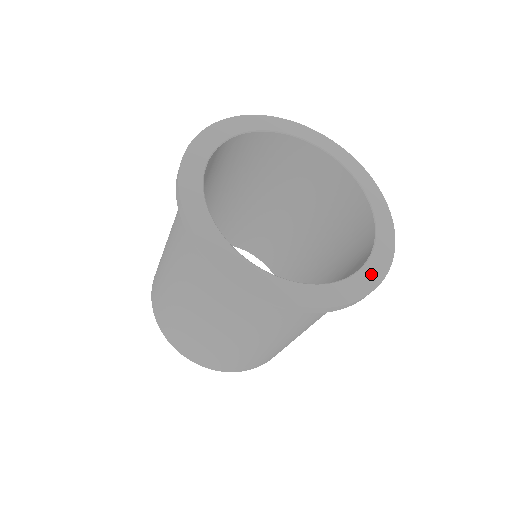
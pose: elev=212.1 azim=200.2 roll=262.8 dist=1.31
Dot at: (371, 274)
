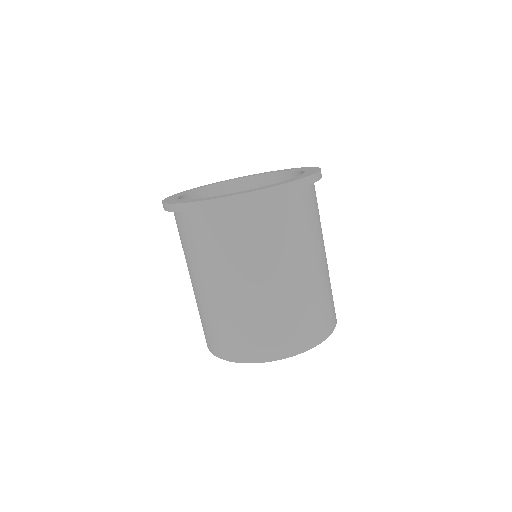
Dot at: (255, 189)
